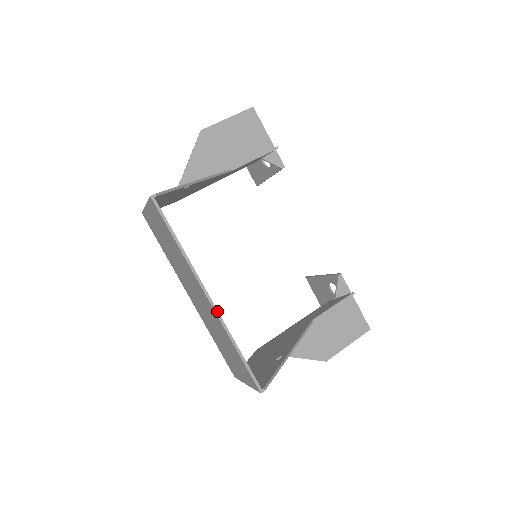
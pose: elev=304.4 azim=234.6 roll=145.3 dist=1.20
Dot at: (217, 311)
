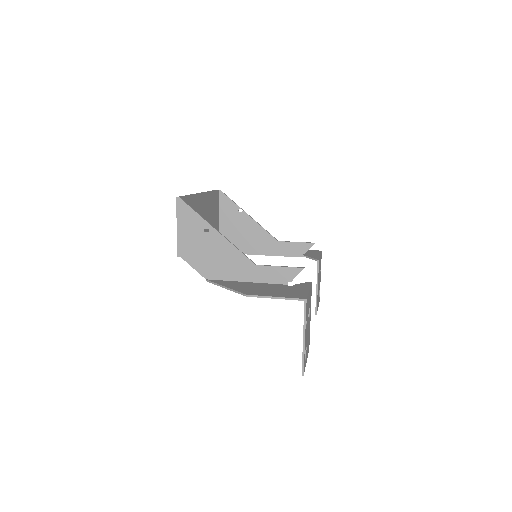
Dot at: (198, 193)
